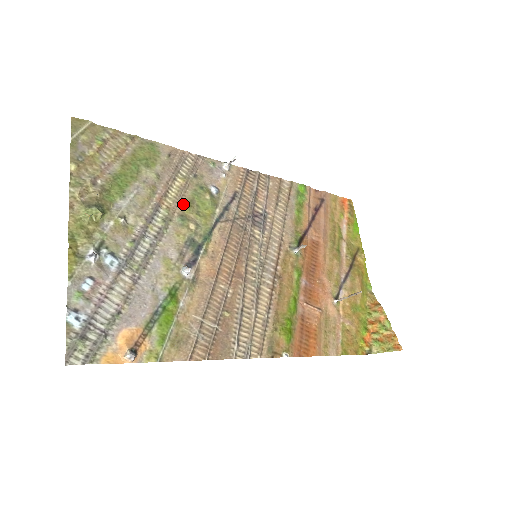
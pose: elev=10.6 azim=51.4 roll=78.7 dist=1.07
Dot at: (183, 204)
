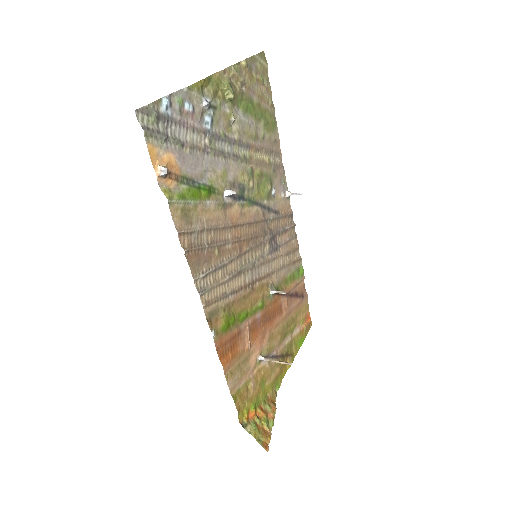
Dot at: (258, 169)
